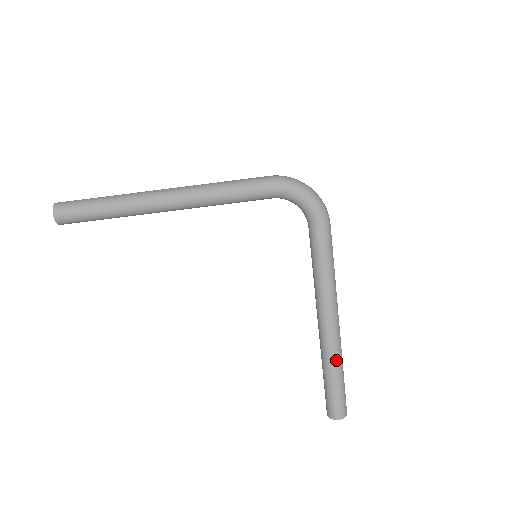
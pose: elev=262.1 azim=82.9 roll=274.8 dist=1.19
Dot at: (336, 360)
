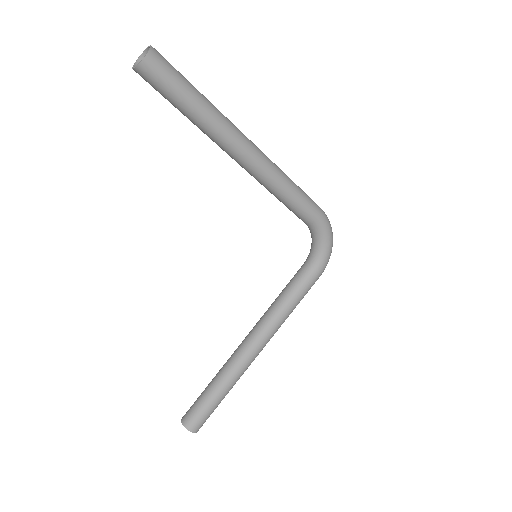
Dot at: (235, 382)
